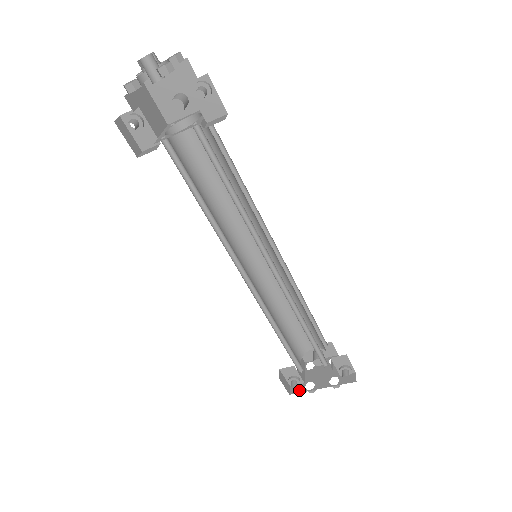
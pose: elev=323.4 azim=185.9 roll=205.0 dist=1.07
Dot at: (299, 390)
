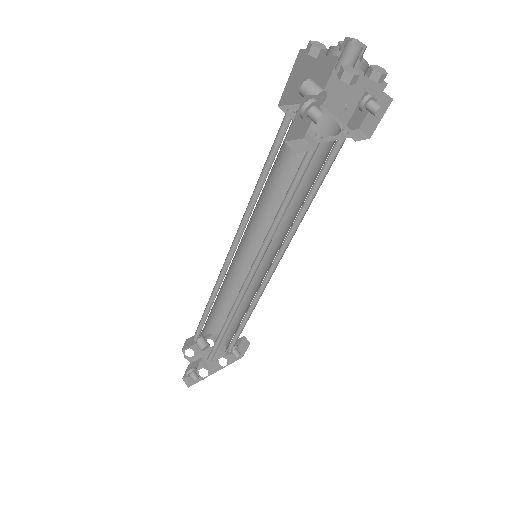
Dot at: (195, 380)
